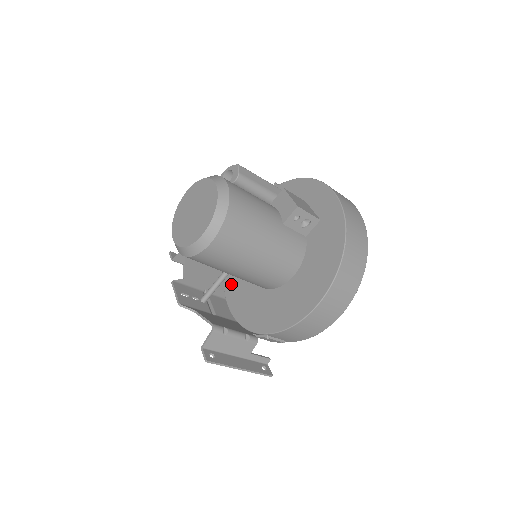
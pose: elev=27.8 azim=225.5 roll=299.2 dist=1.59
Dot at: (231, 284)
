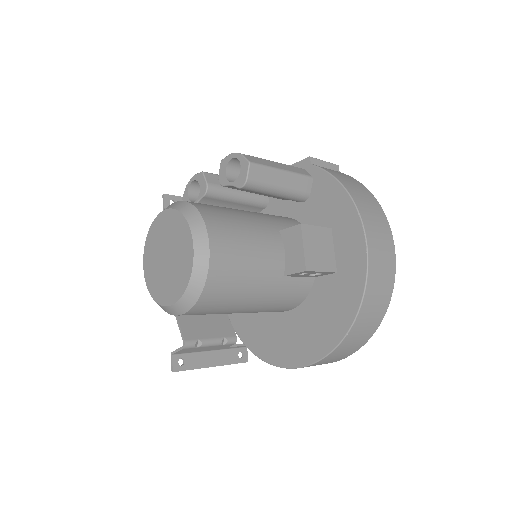
Dot at: occluded
